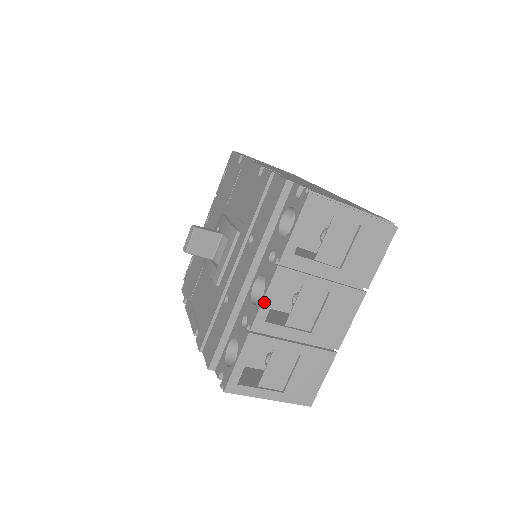
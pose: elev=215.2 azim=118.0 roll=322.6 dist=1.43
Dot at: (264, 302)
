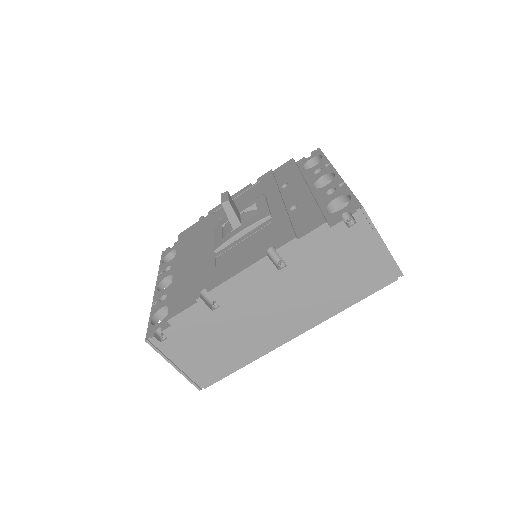
Dot at: occluded
